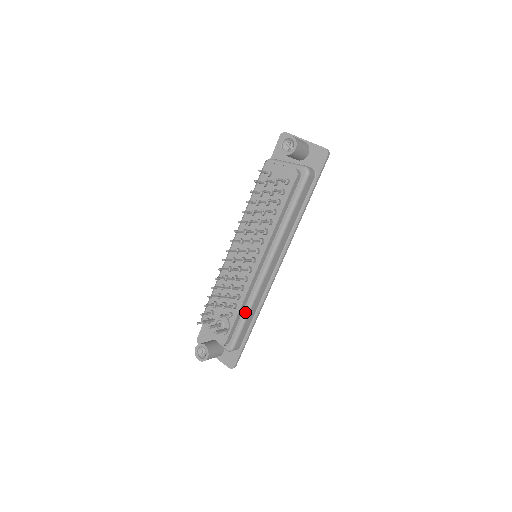
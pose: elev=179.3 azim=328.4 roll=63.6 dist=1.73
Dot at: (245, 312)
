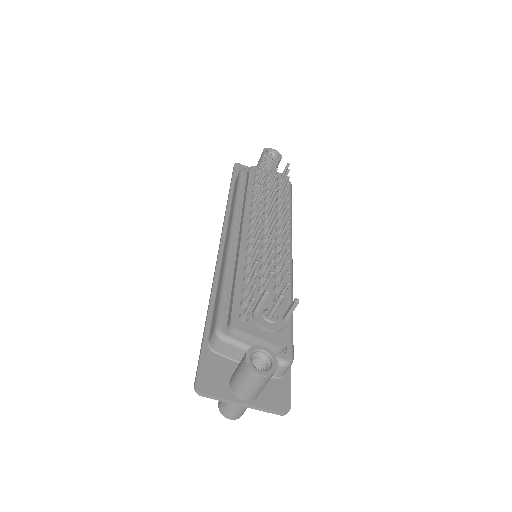
Dot at: (290, 302)
